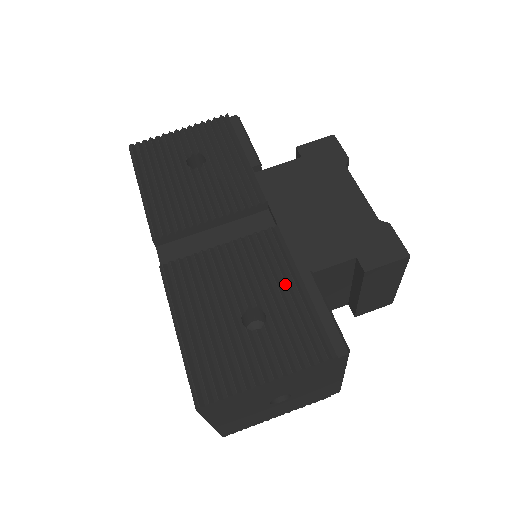
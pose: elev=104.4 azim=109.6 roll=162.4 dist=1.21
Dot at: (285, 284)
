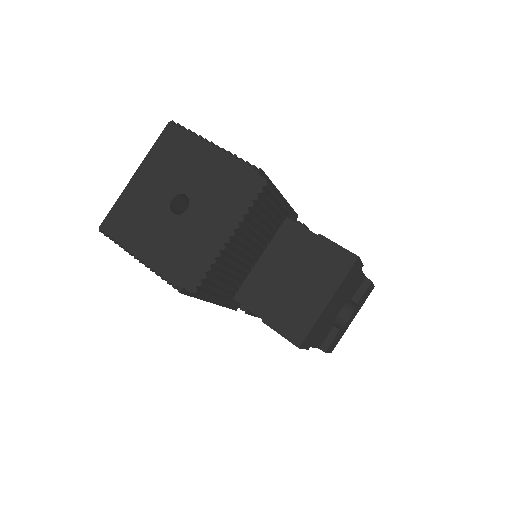
Dot at: occluded
